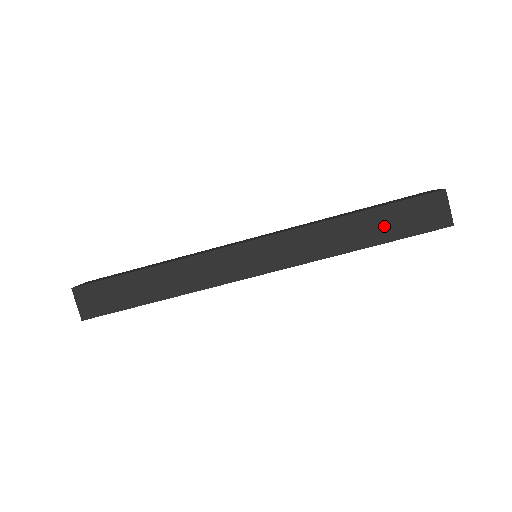
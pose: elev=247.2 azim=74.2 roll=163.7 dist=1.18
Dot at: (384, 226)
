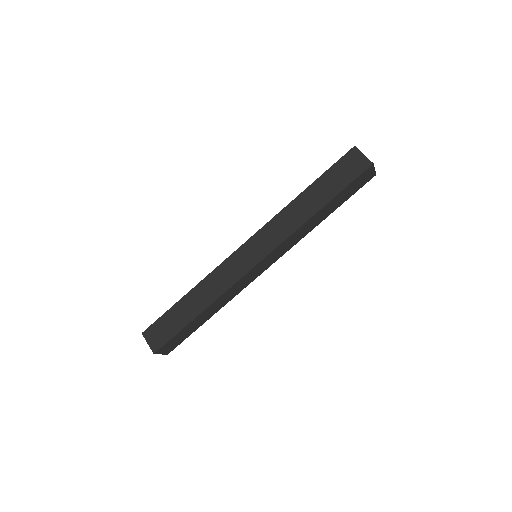
Dot at: (327, 188)
